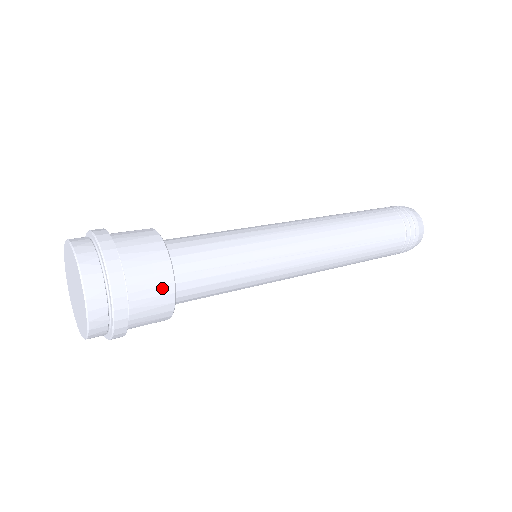
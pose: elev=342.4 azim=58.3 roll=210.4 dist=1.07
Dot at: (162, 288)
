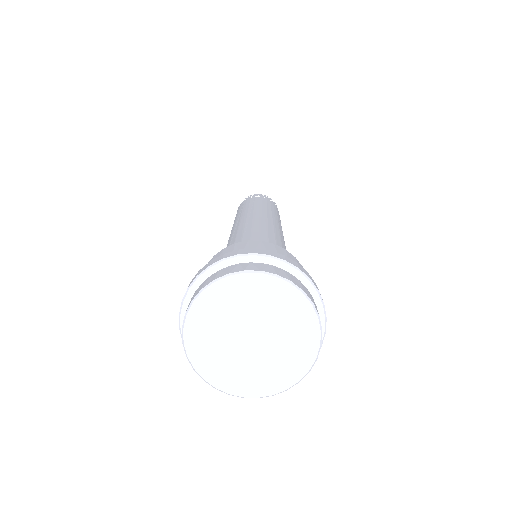
Dot at: occluded
